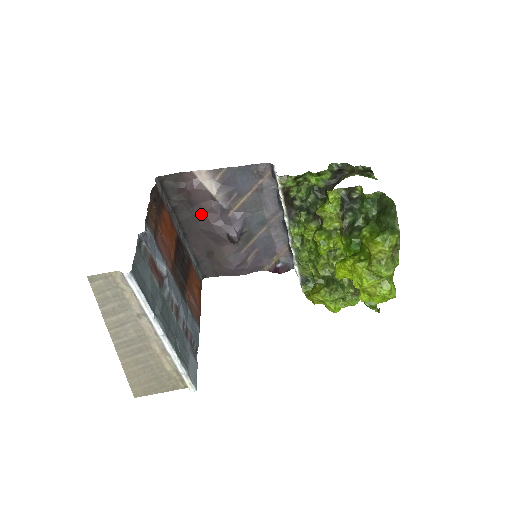
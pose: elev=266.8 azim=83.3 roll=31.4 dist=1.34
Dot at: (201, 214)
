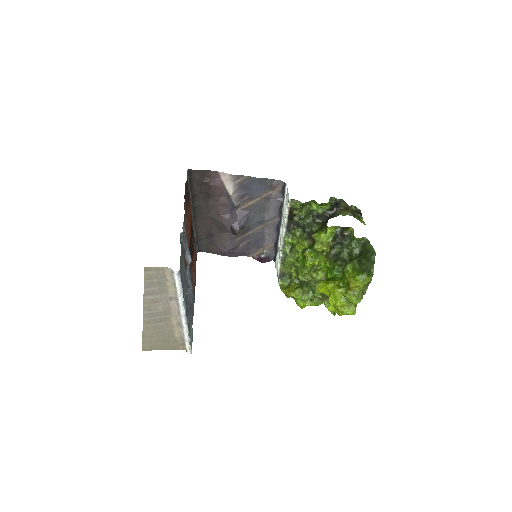
Dot at: (214, 205)
